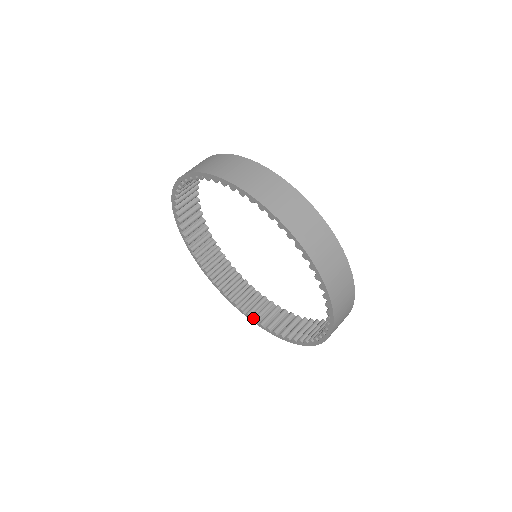
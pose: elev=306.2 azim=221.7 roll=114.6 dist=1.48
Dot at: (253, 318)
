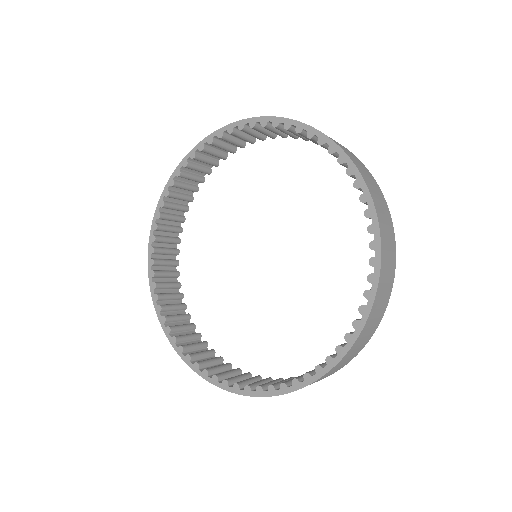
Dot at: occluded
